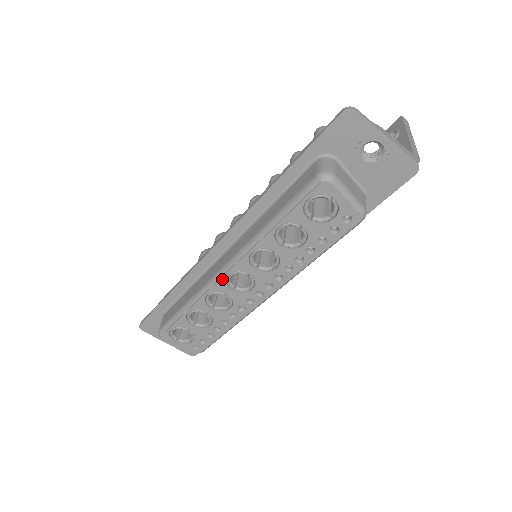
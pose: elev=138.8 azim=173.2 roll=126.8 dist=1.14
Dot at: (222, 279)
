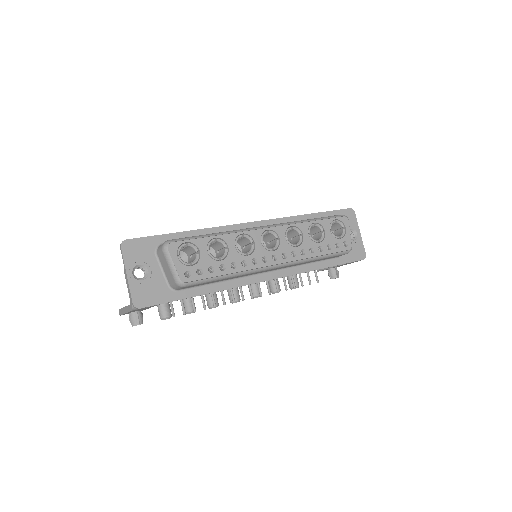
Dot at: (262, 230)
